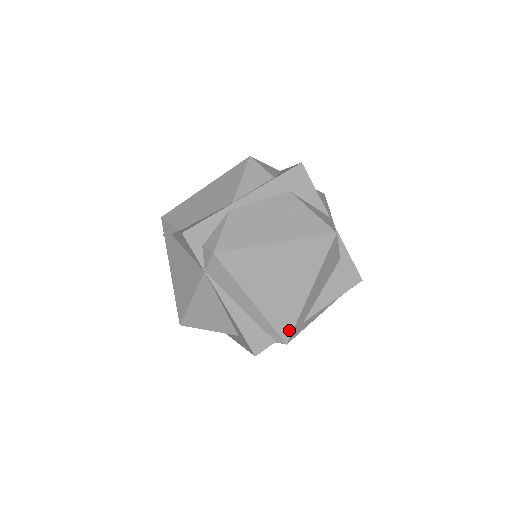
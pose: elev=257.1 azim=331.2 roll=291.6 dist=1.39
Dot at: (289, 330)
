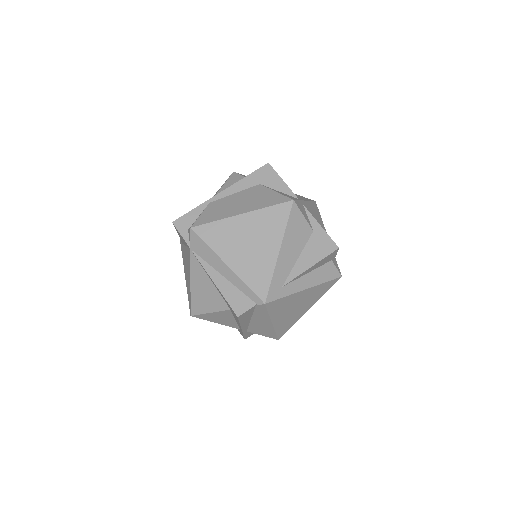
Dot at: (265, 290)
